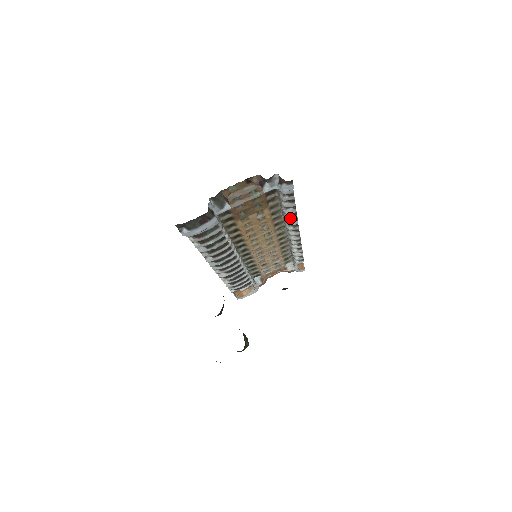
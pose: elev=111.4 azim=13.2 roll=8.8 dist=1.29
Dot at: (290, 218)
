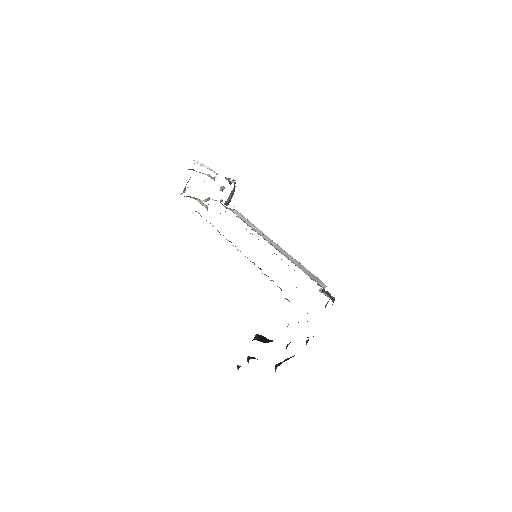
Dot at: (293, 263)
